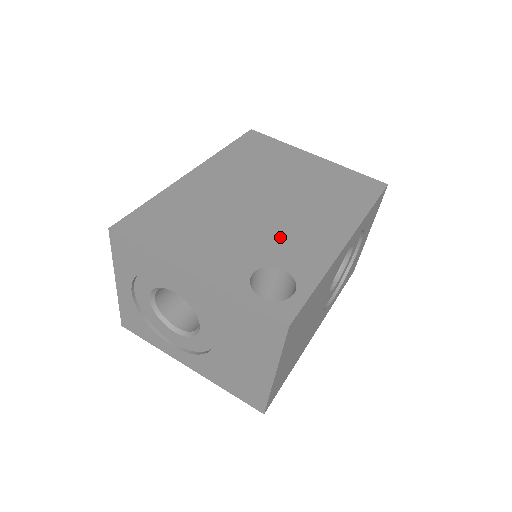
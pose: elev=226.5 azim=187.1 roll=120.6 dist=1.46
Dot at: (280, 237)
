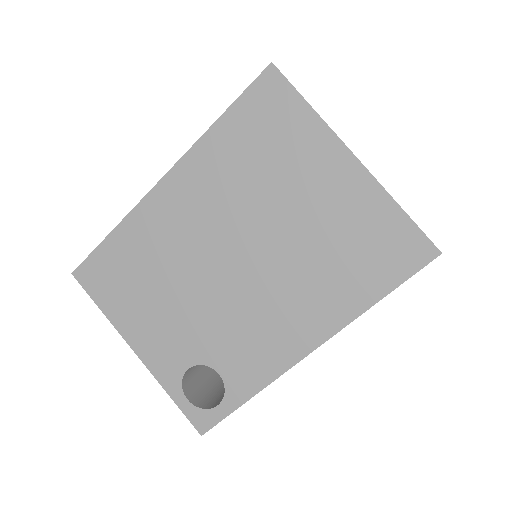
Dot at: (231, 327)
